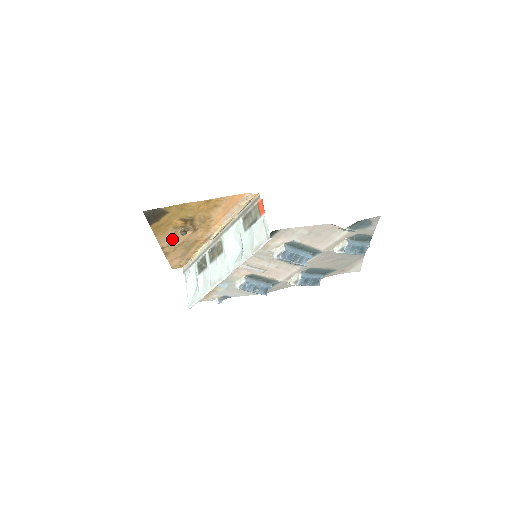
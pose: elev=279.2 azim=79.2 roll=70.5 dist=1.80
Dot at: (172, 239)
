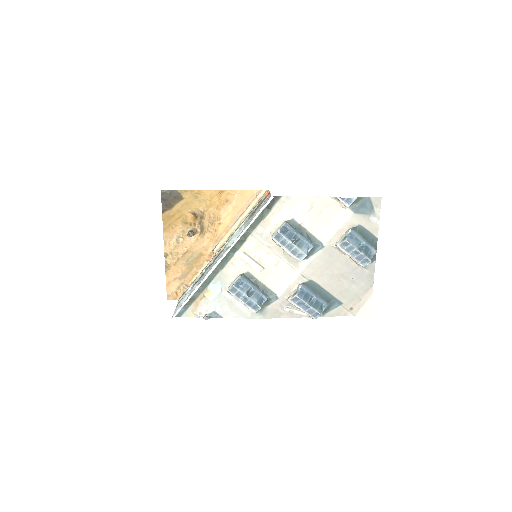
Dot at: (178, 243)
